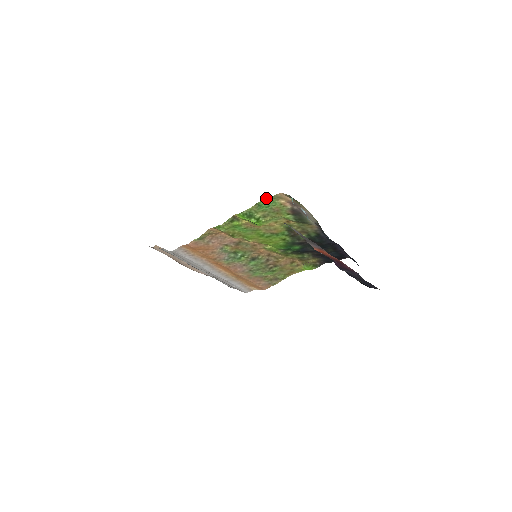
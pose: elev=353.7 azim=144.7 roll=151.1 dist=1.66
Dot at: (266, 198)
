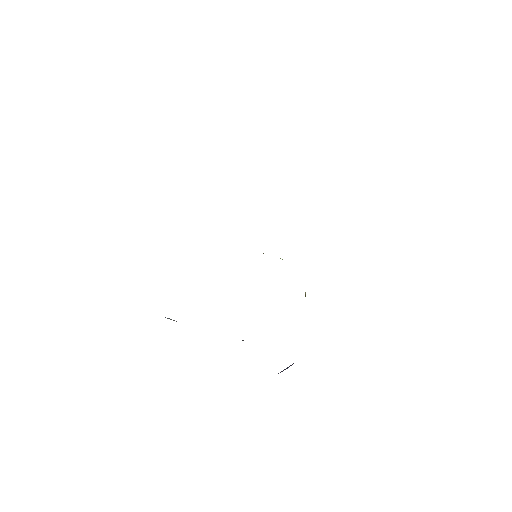
Dot at: occluded
